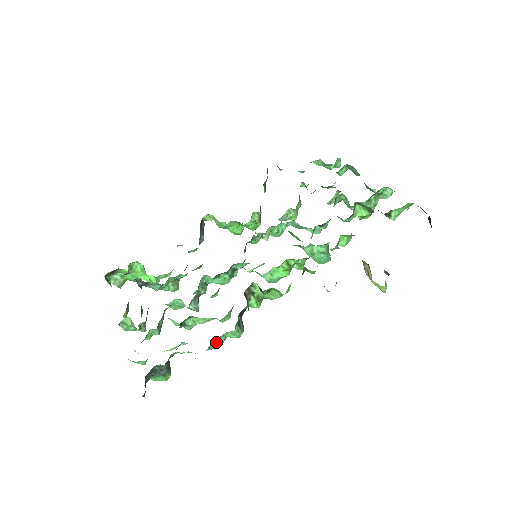
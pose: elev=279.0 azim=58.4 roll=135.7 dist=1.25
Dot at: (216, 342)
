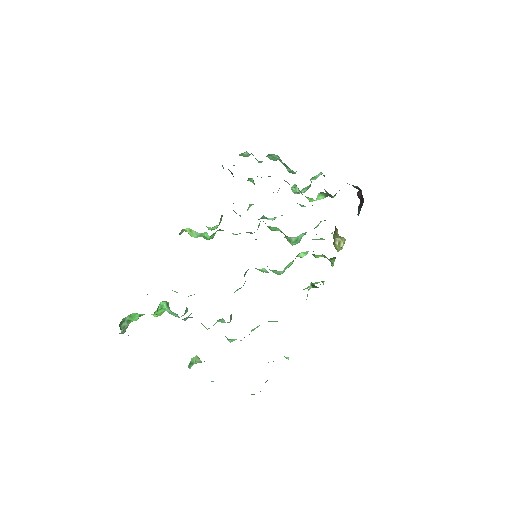
Dot at: occluded
